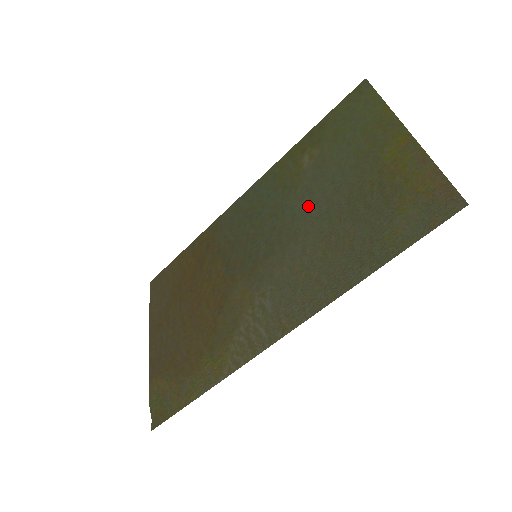
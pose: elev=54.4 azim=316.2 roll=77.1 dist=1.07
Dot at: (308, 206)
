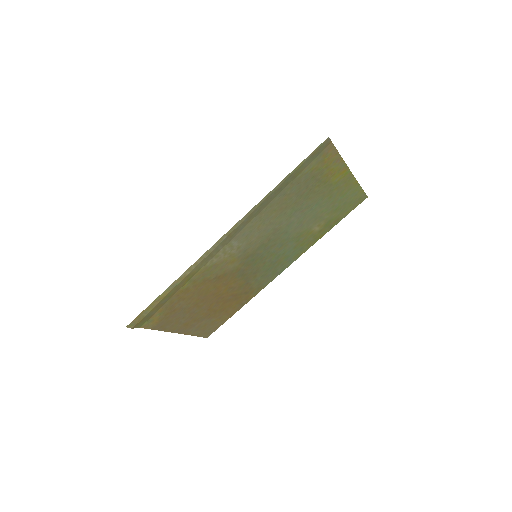
Dot at: (294, 223)
